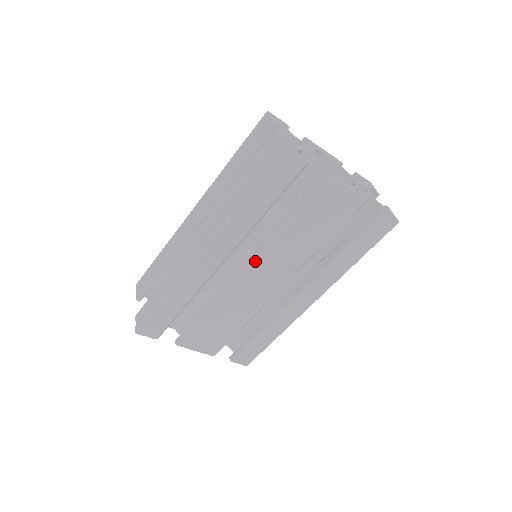
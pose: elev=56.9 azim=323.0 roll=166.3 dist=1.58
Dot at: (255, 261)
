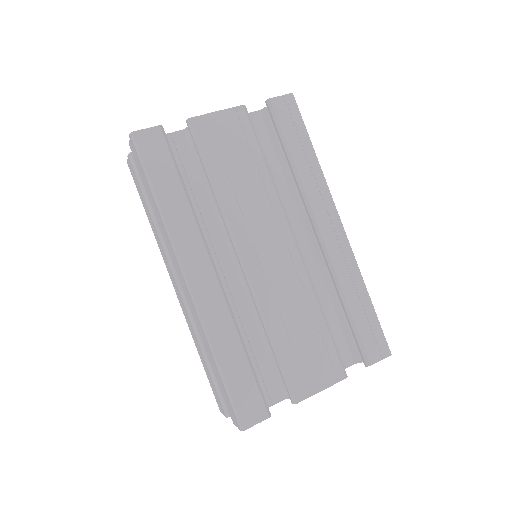
Dot at: (238, 241)
